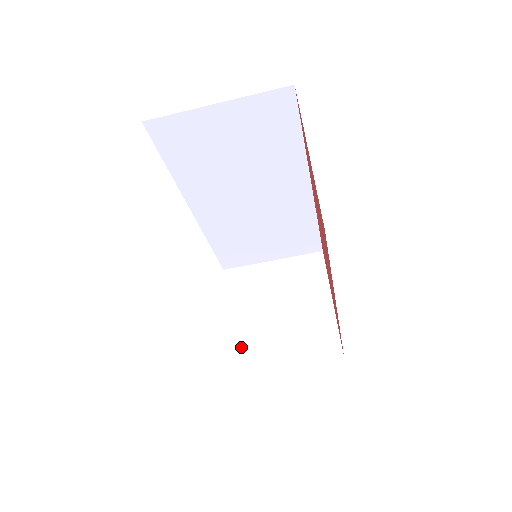
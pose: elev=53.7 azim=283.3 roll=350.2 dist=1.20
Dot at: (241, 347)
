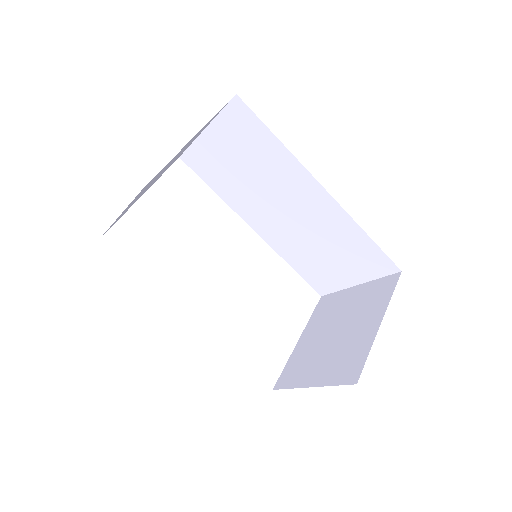
Dot at: (294, 364)
